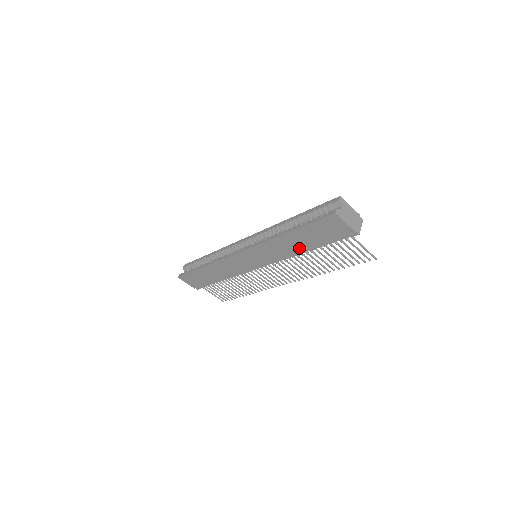
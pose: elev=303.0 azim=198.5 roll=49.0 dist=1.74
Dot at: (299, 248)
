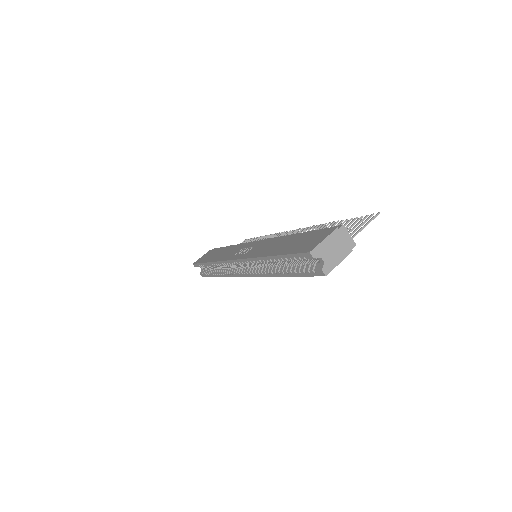
Dot at: occluded
